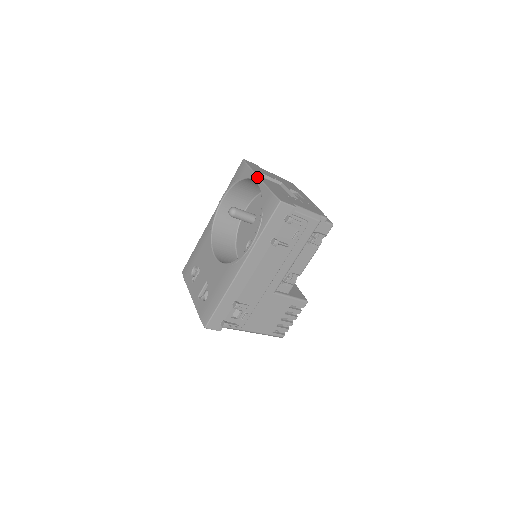
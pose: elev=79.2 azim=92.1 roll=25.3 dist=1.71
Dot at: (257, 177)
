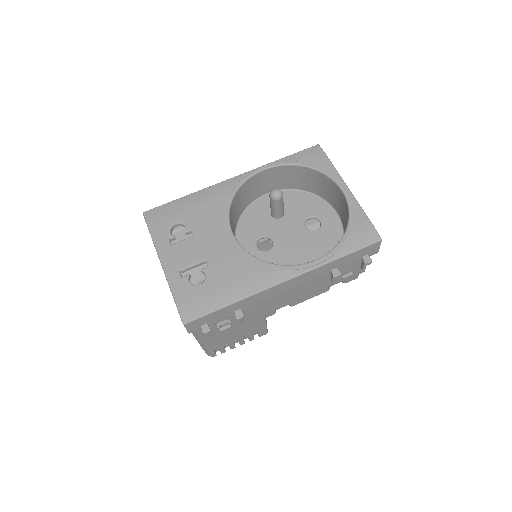
Dot at: (346, 185)
